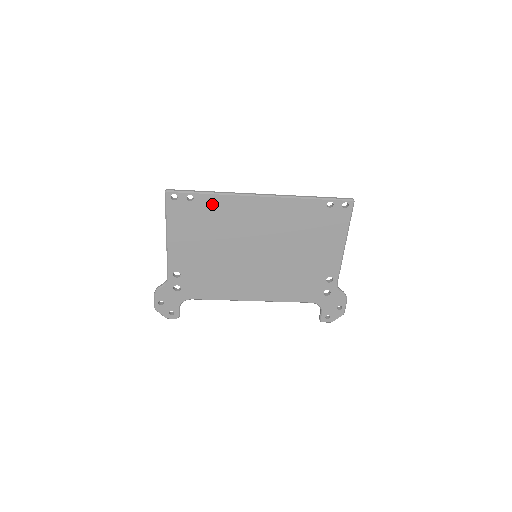
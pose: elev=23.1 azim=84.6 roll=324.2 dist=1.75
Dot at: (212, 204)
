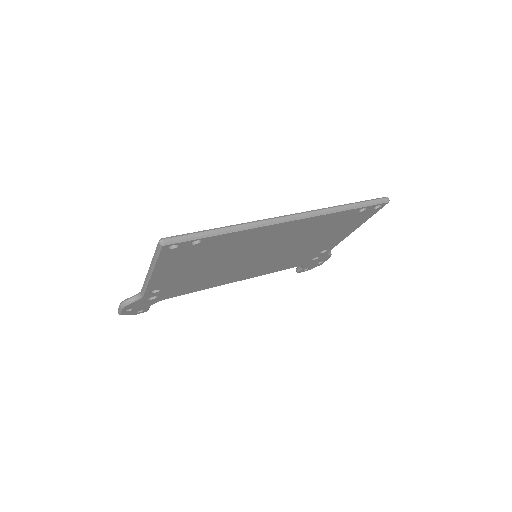
Dot at: (224, 240)
